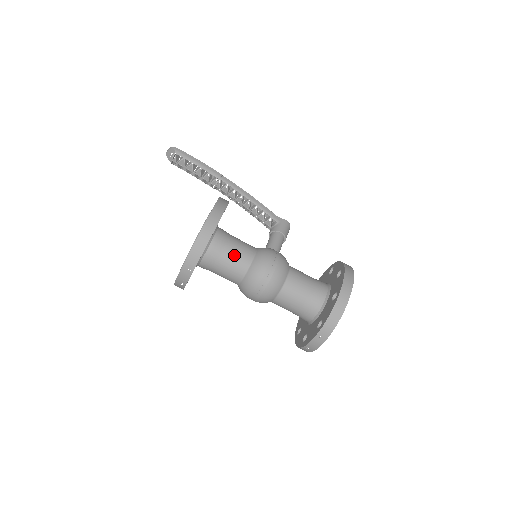
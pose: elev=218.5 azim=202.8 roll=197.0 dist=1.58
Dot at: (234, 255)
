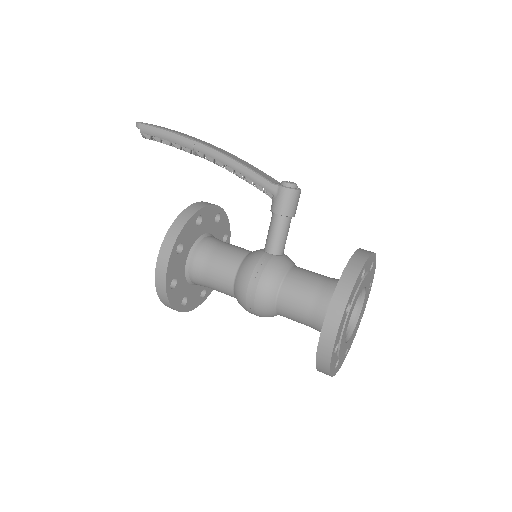
Dot at: (215, 285)
